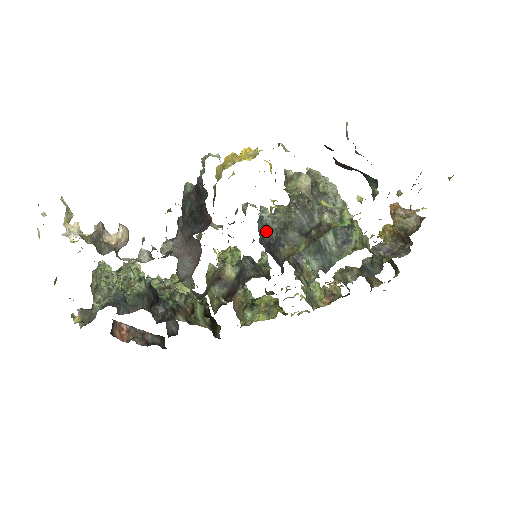
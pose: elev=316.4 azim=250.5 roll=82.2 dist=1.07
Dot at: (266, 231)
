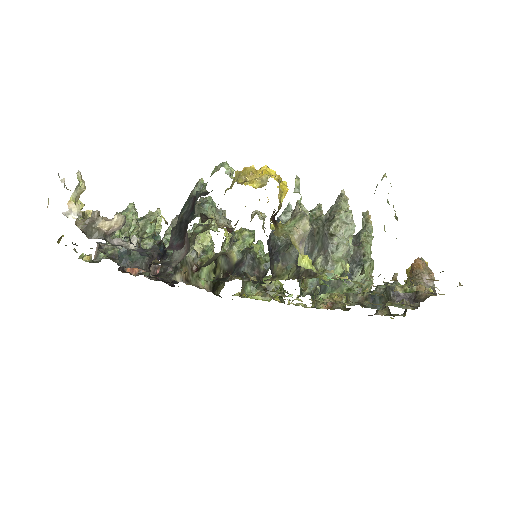
Dot at: (272, 239)
